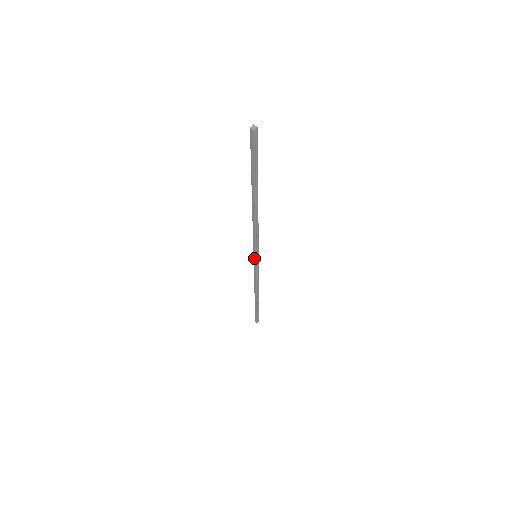
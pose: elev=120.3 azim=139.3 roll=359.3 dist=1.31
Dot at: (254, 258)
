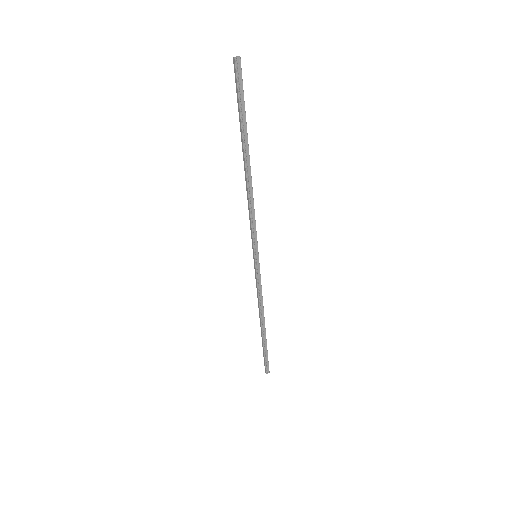
Dot at: (254, 258)
